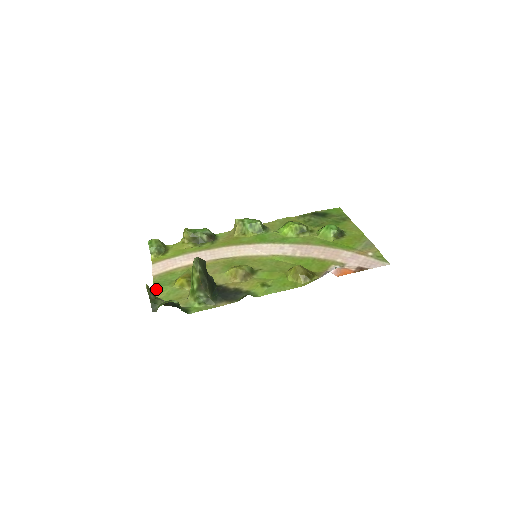
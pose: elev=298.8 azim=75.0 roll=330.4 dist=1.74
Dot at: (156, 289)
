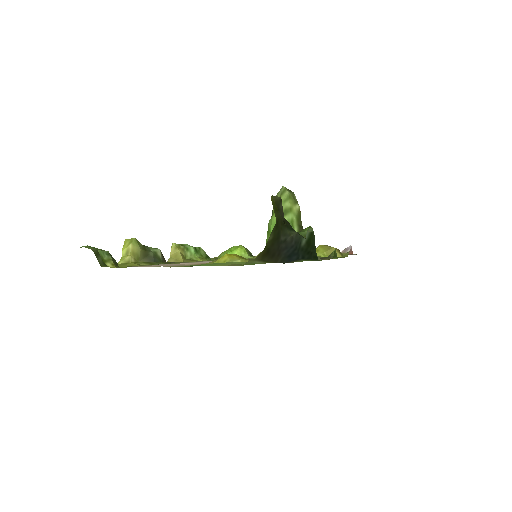
Dot at: (211, 264)
